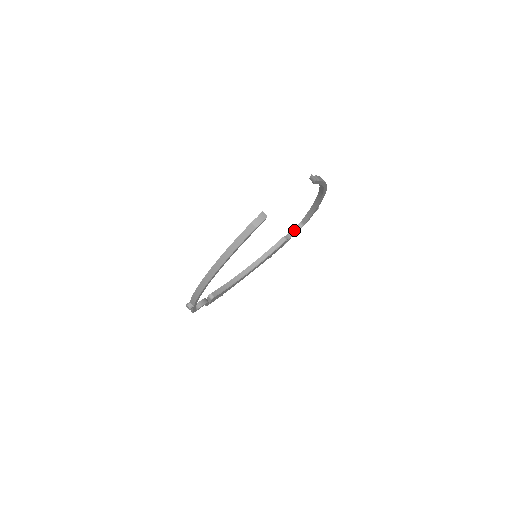
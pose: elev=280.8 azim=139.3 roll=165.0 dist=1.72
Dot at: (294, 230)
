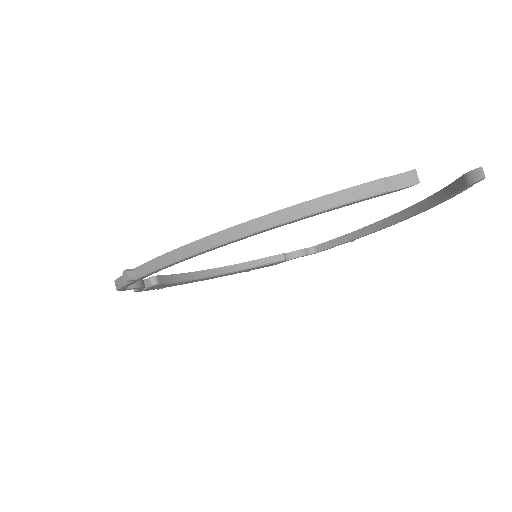
Dot at: (301, 252)
